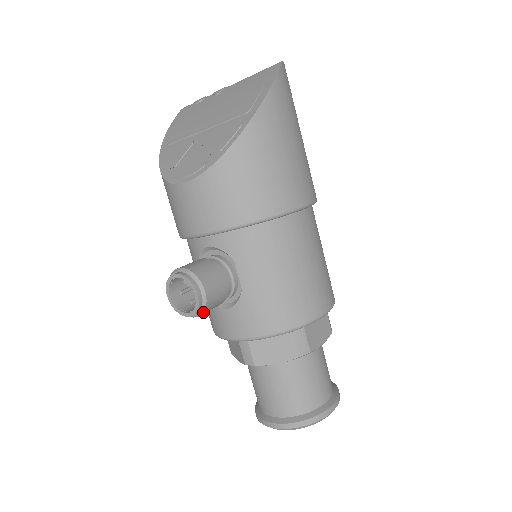
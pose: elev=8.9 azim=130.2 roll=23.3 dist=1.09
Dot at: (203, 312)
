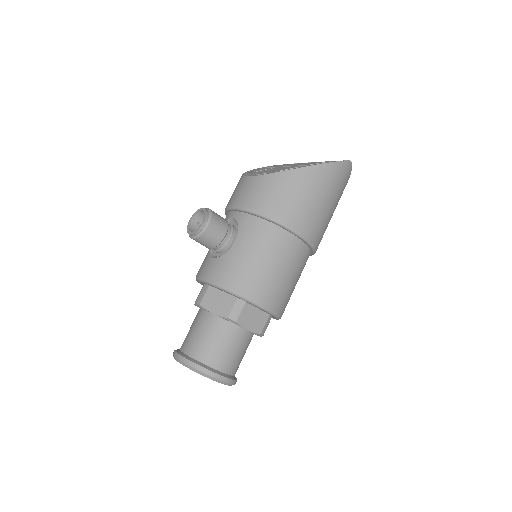
Dot at: (199, 236)
